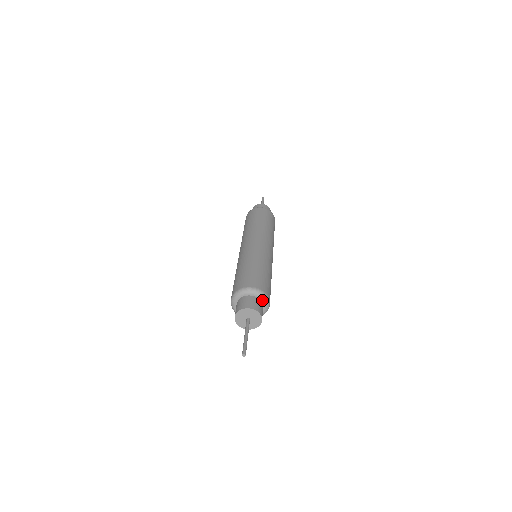
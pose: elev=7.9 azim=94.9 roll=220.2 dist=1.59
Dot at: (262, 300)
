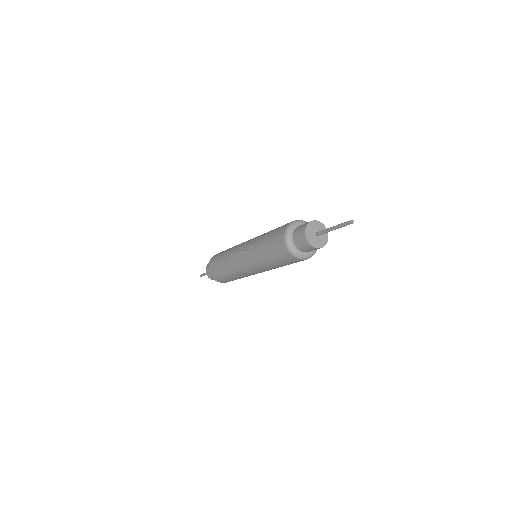
Dot at: occluded
